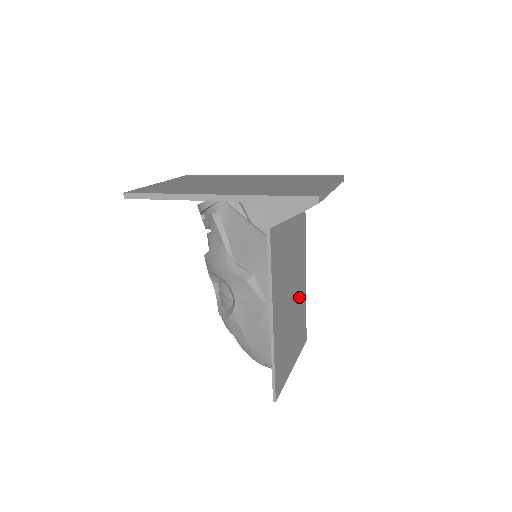
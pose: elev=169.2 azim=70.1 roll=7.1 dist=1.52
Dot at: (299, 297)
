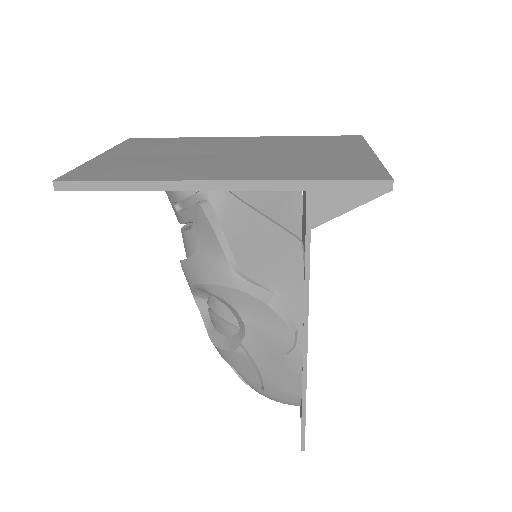
Dot at: occluded
